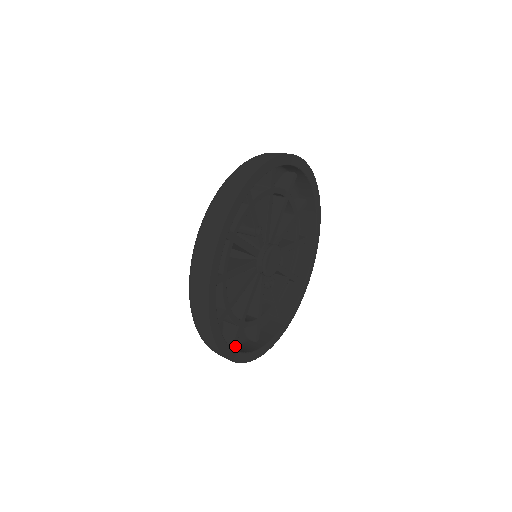
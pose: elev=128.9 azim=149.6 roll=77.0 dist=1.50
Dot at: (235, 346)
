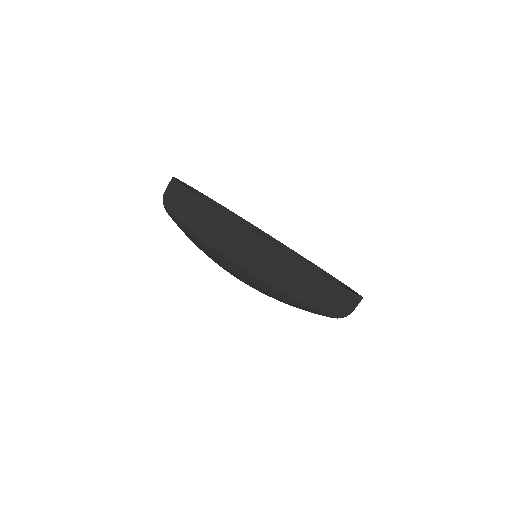
Dot at: occluded
